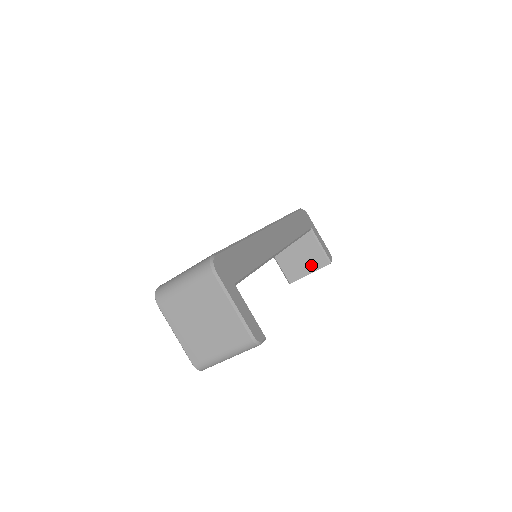
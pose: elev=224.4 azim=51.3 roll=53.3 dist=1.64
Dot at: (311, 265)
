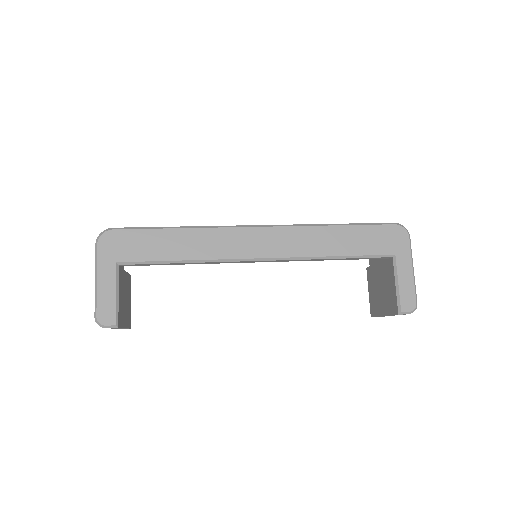
Dot at: (386, 305)
